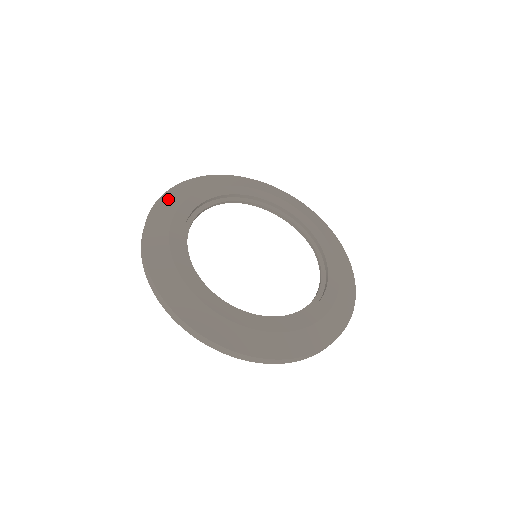
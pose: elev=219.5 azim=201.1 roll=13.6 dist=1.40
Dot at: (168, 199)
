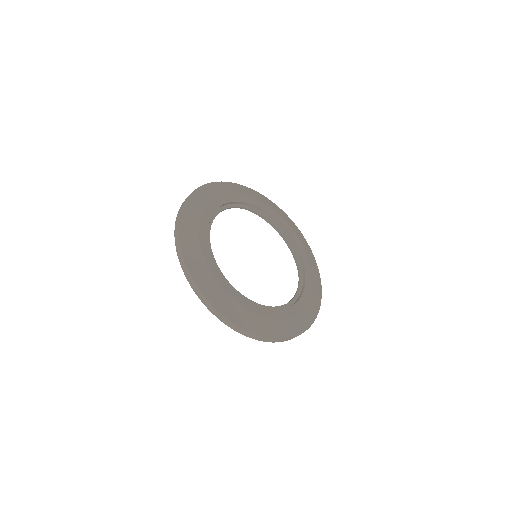
Dot at: (186, 220)
